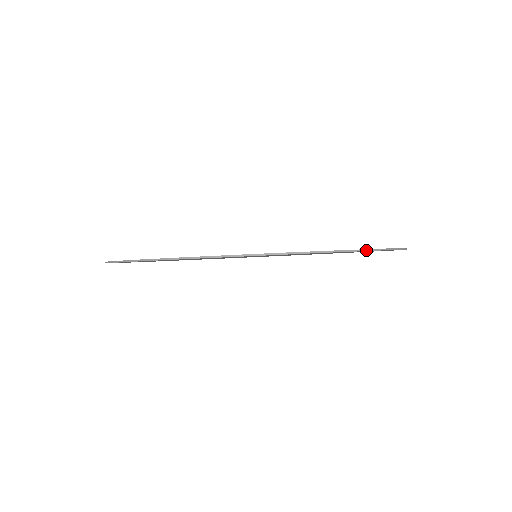
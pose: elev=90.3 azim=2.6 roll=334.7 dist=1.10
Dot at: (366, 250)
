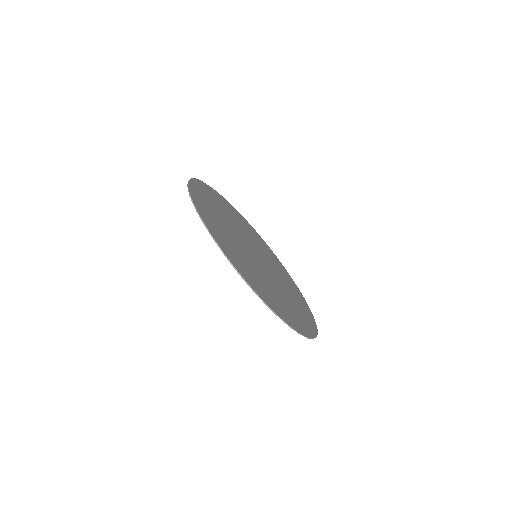
Dot at: (227, 258)
